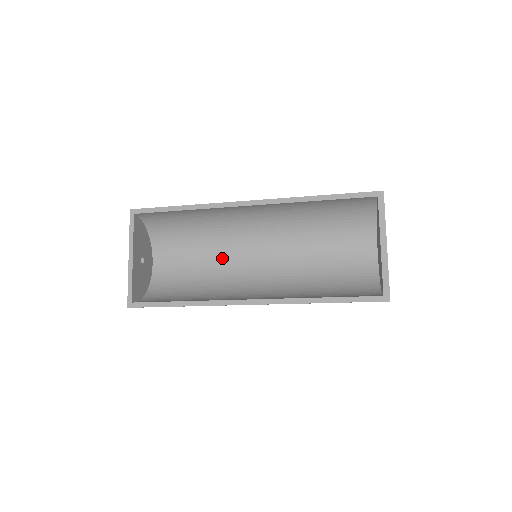
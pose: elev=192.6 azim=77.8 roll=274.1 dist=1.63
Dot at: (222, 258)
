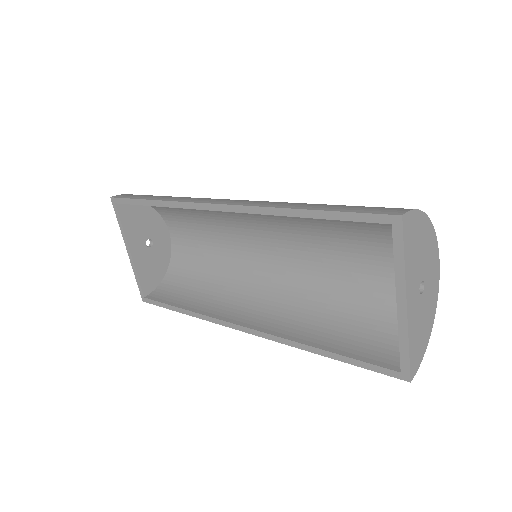
Dot at: (231, 239)
